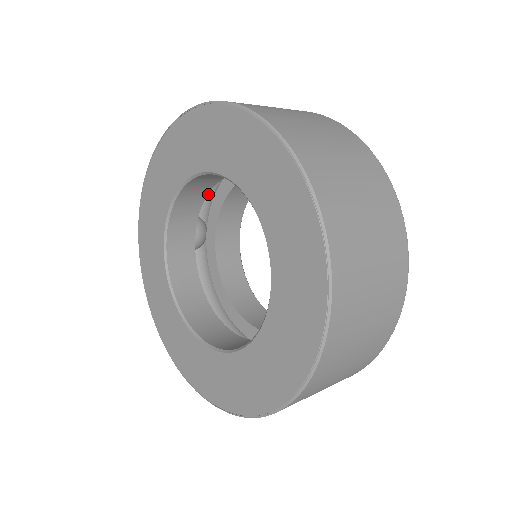
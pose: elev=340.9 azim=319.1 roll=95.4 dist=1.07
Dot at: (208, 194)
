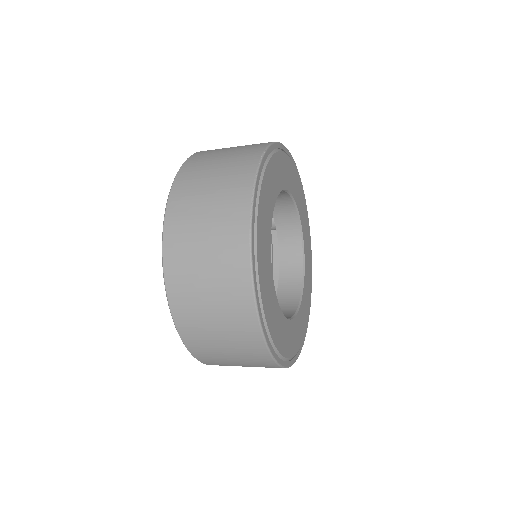
Dot at: occluded
